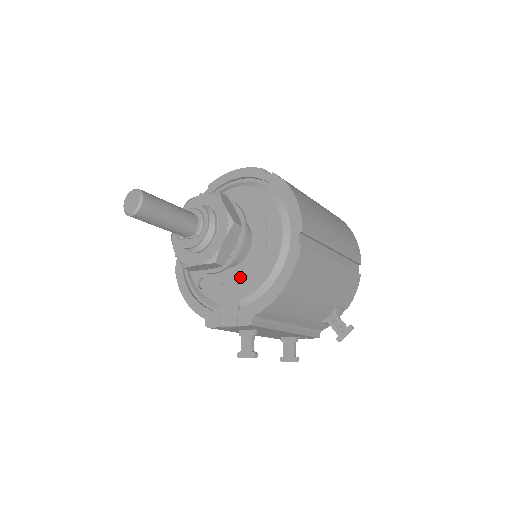
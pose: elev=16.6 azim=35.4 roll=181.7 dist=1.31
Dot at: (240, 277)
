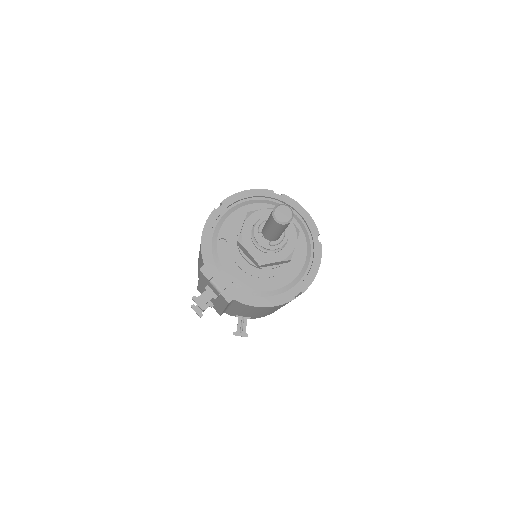
Dot at: (249, 271)
